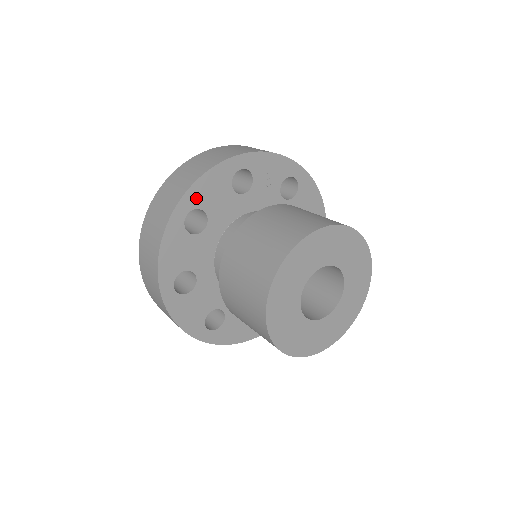
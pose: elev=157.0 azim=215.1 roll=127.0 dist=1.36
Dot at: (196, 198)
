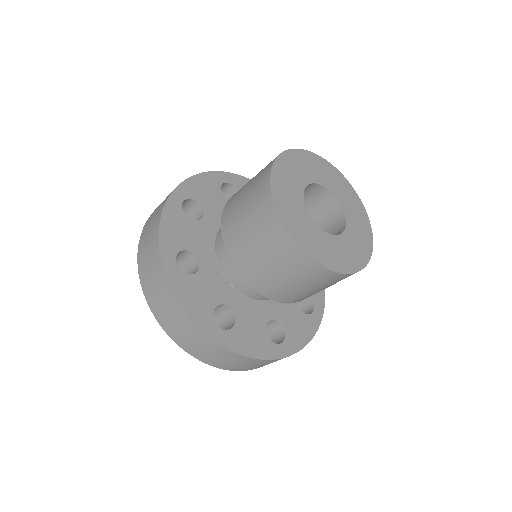
Dot at: (240, 184)
